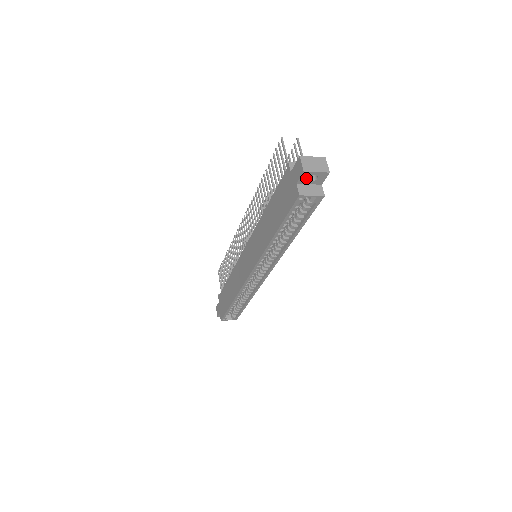
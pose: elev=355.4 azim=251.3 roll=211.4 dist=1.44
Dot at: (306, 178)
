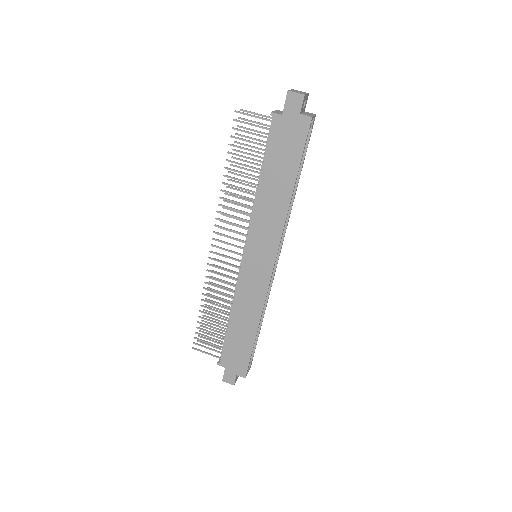
Dot at: (303, 104)
